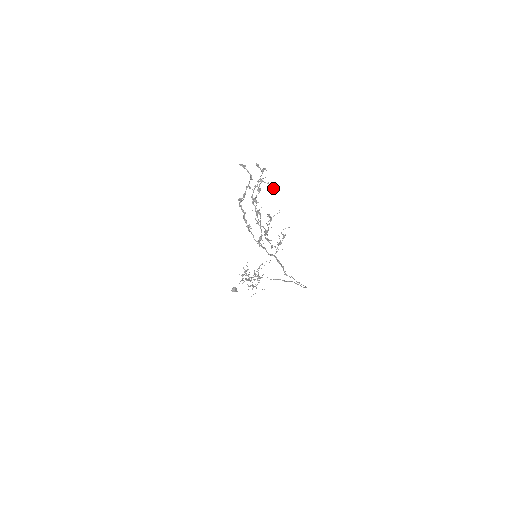
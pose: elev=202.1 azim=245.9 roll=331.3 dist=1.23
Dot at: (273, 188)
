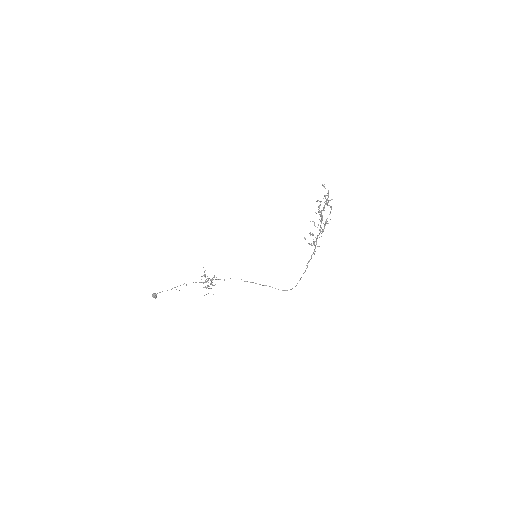
Dot at: occluded
